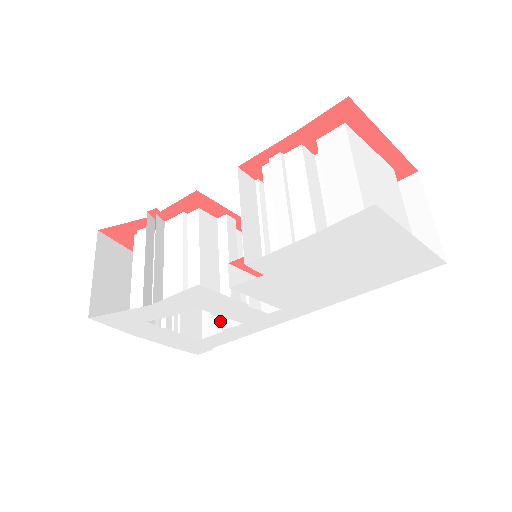
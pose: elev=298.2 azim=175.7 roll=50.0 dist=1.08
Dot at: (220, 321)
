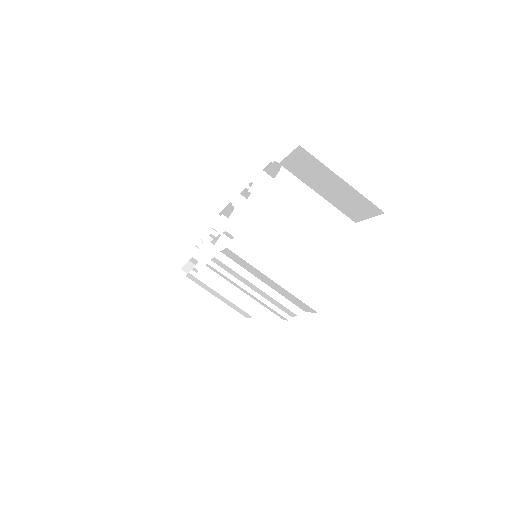
Dot at: occluded
